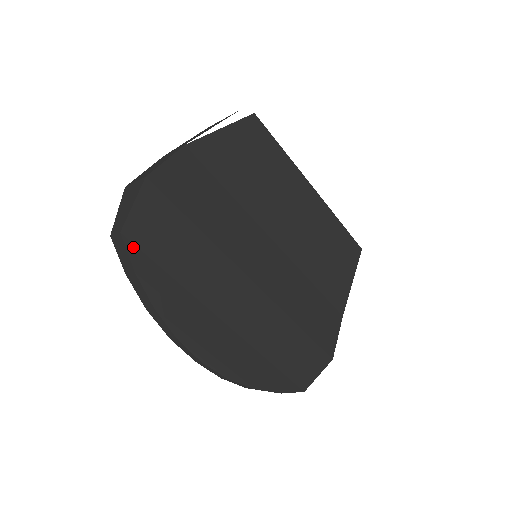
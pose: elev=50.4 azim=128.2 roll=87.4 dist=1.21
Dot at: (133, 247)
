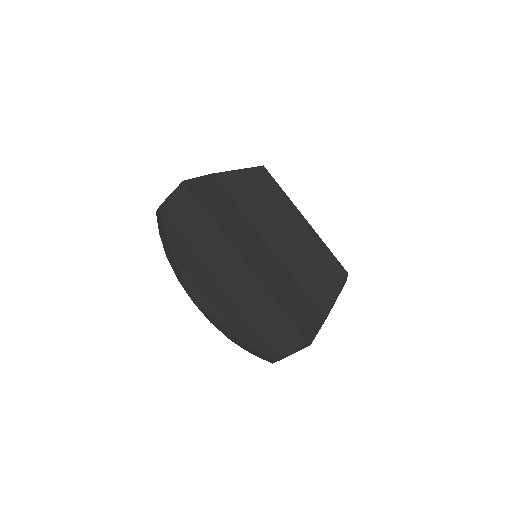
Dot at: (166, 215)
